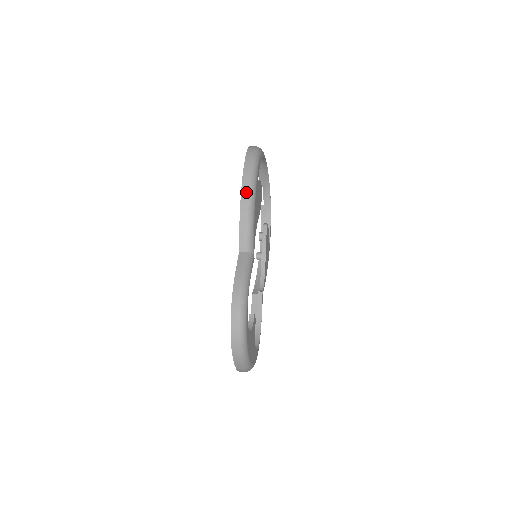
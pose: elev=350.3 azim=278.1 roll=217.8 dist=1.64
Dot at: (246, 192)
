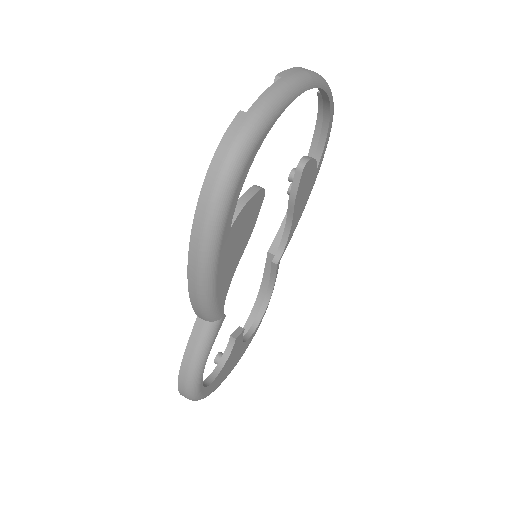
Dot at: (195, 268)
